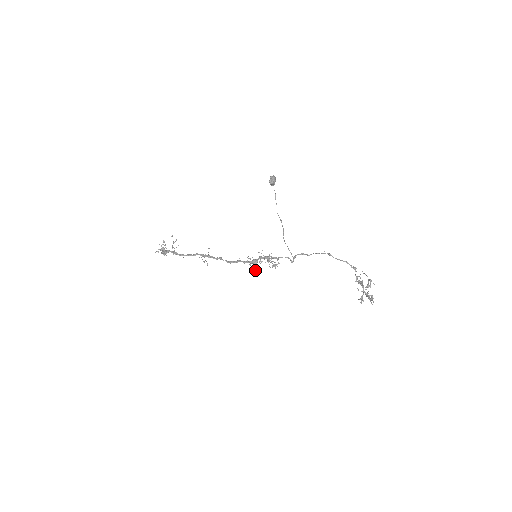
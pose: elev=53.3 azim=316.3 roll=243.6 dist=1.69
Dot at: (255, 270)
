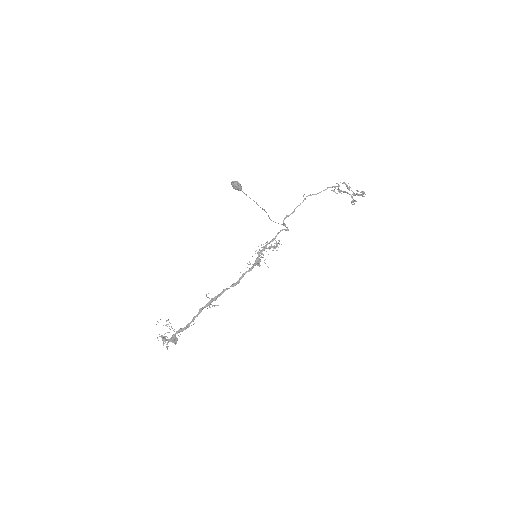
Dot at: occluded
